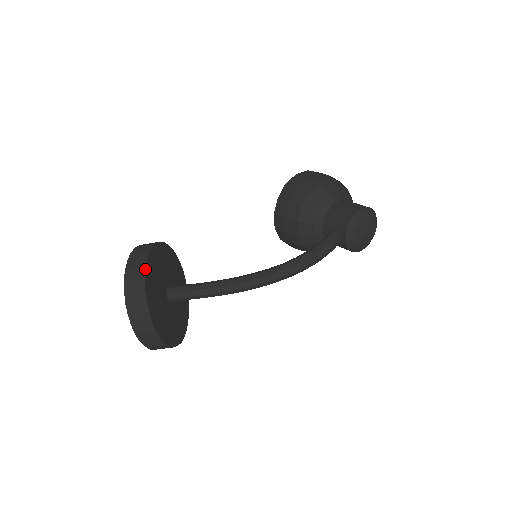
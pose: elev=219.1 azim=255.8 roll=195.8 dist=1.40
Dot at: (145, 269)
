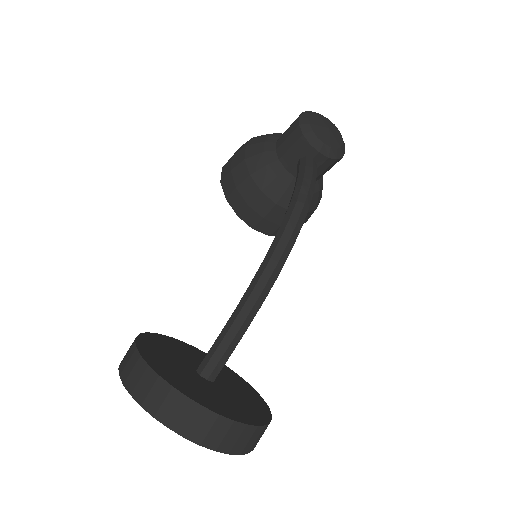
Dot at: (141, 357)
